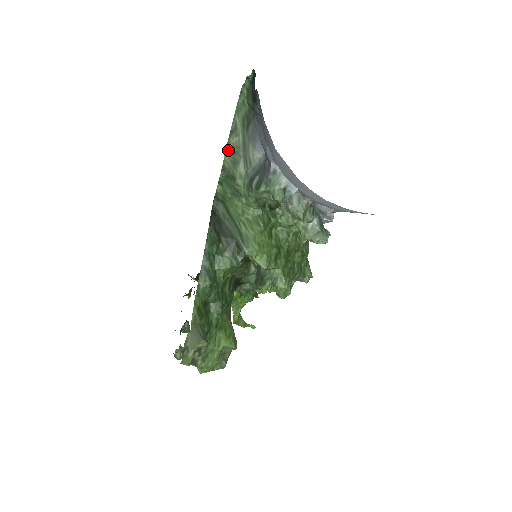
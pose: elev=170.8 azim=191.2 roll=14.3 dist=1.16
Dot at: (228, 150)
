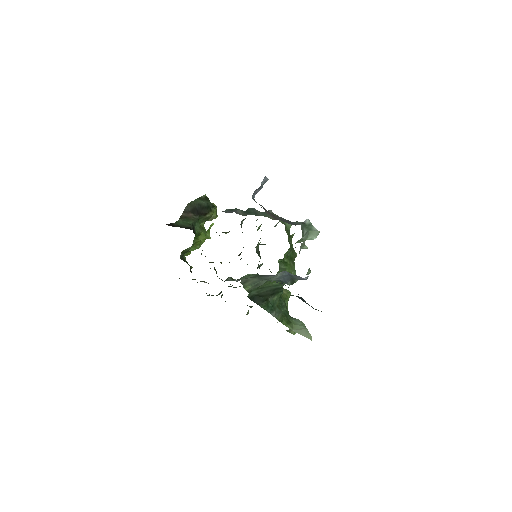
Dot at: (246, 287)
